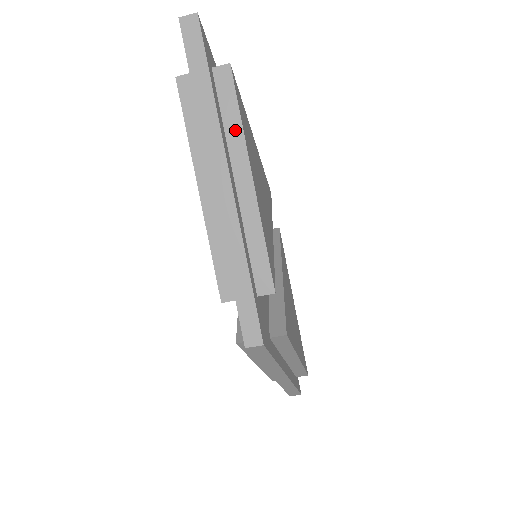
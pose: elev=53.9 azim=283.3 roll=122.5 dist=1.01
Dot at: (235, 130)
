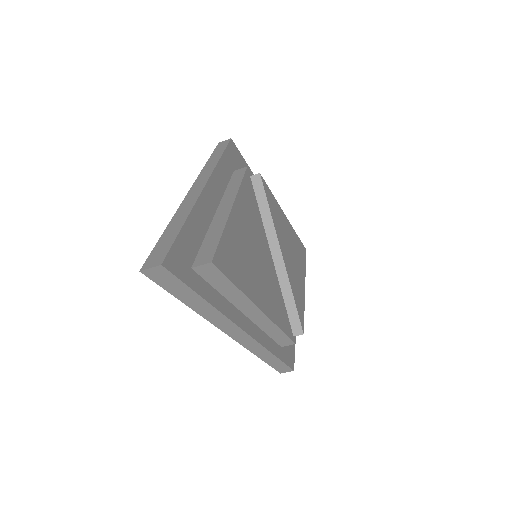
Dot at: (234, 294)
